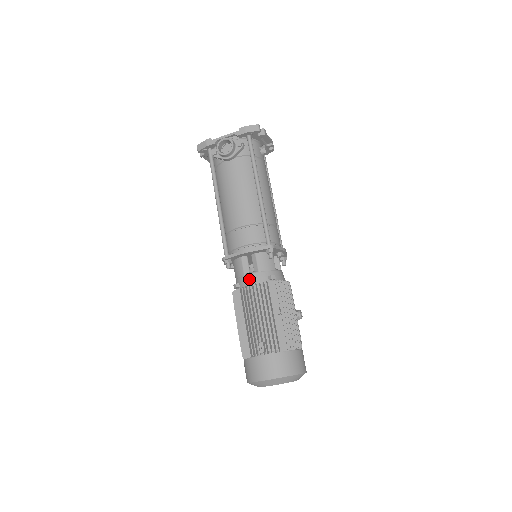
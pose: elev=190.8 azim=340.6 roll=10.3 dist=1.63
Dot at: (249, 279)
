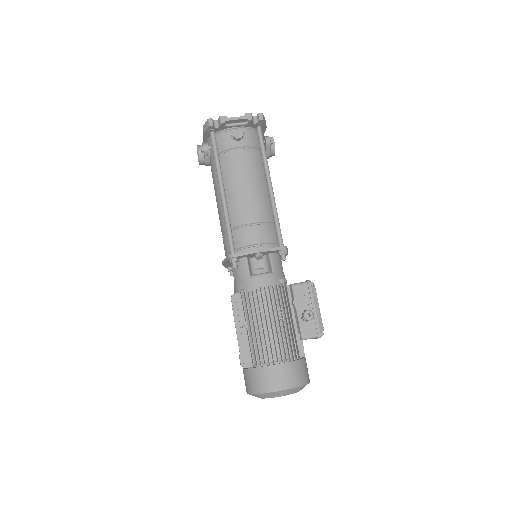
Dot at: occluded
